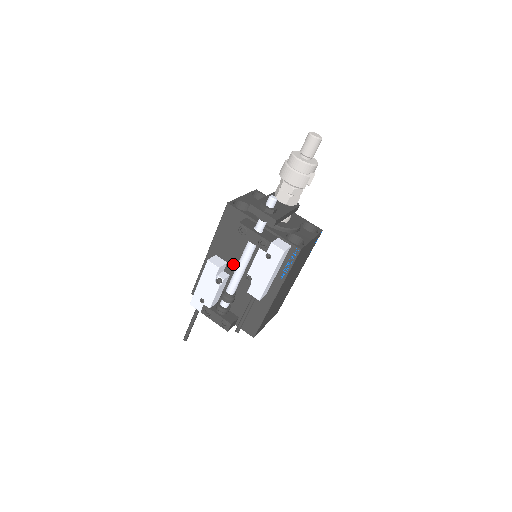
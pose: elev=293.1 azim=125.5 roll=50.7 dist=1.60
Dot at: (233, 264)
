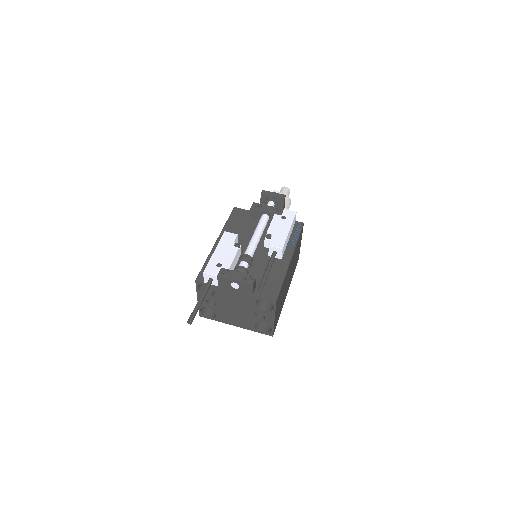
Dot at: (244, 244)
